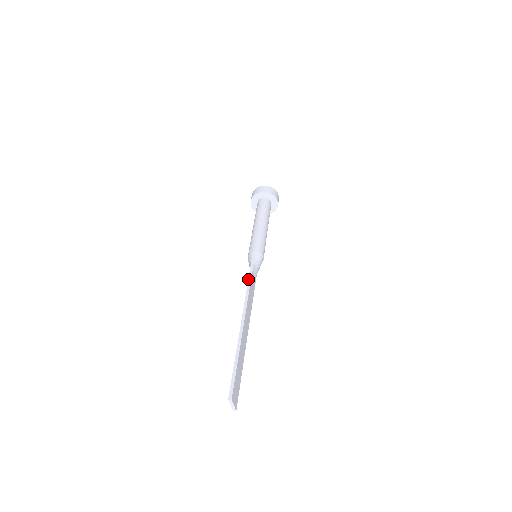
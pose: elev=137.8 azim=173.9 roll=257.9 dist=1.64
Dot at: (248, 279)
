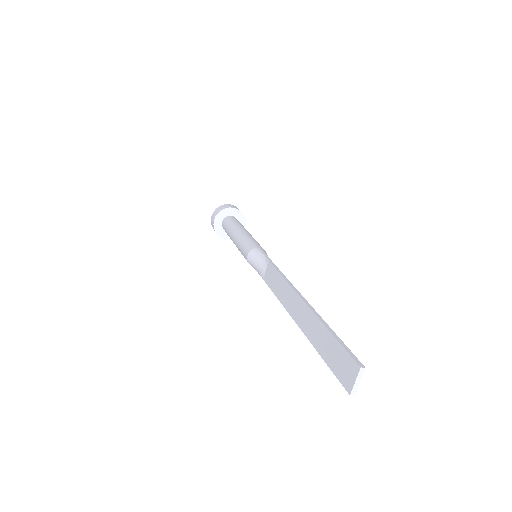
Dot at: (273, 265)
